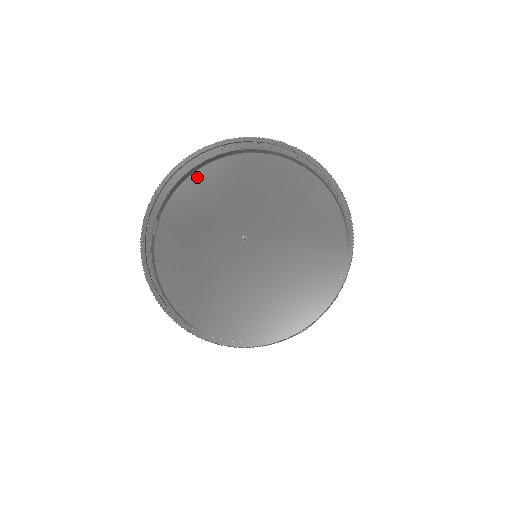
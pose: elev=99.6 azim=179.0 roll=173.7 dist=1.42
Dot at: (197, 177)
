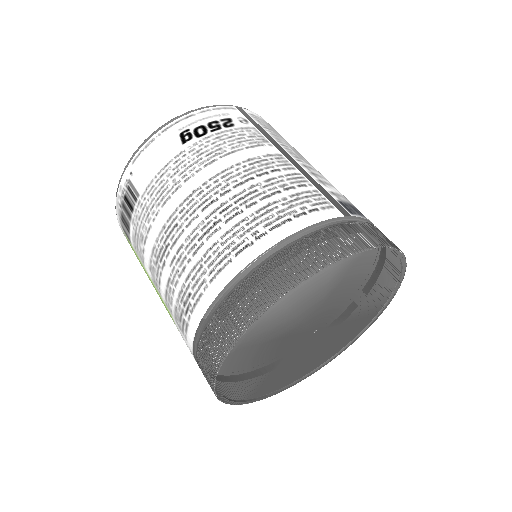
Dot at: (300, 298)
